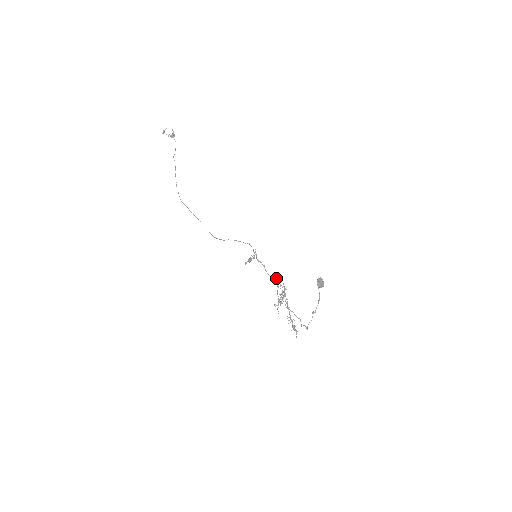
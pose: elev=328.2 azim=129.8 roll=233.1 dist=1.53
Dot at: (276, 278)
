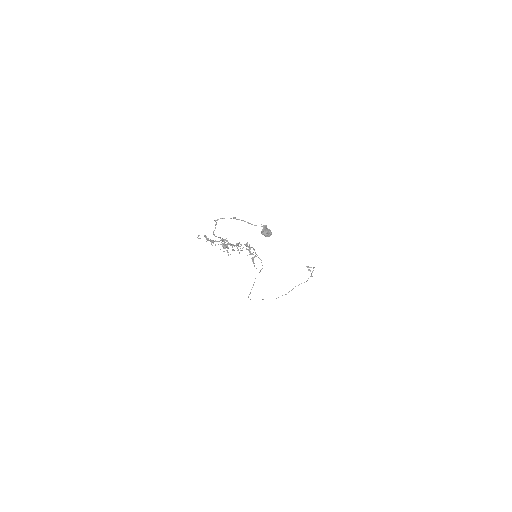
Dot at: (246, 249)
